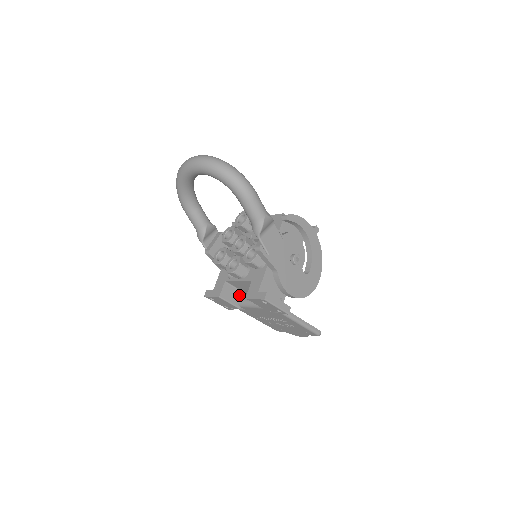
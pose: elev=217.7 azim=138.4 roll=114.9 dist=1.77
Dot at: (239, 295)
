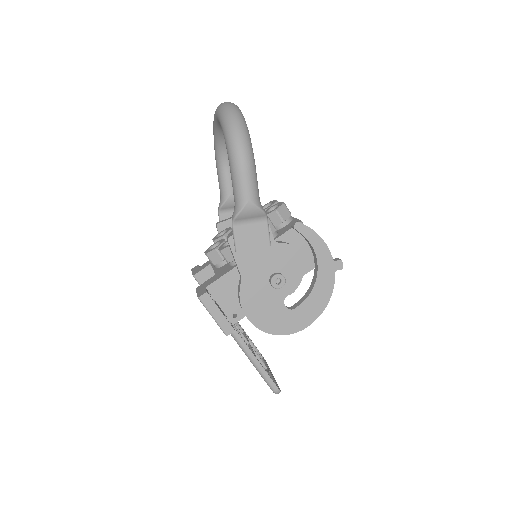
Dot at: occluded
